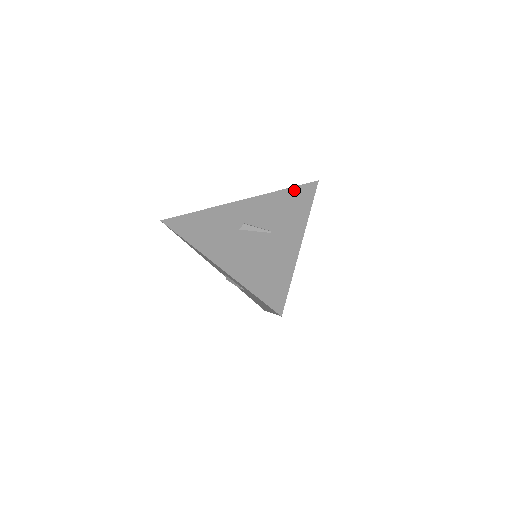
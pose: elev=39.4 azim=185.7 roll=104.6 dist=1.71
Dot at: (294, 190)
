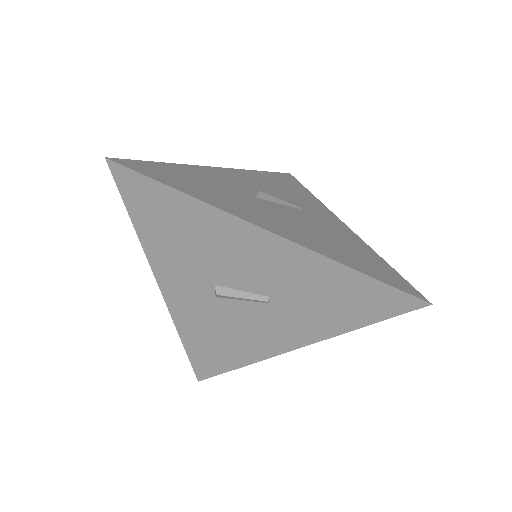
Dot at: (275, 175)
